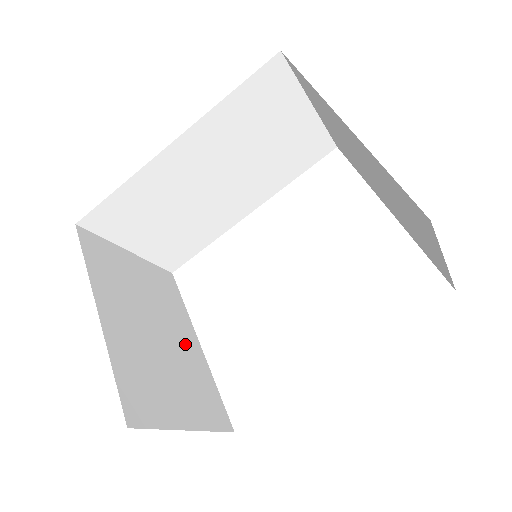
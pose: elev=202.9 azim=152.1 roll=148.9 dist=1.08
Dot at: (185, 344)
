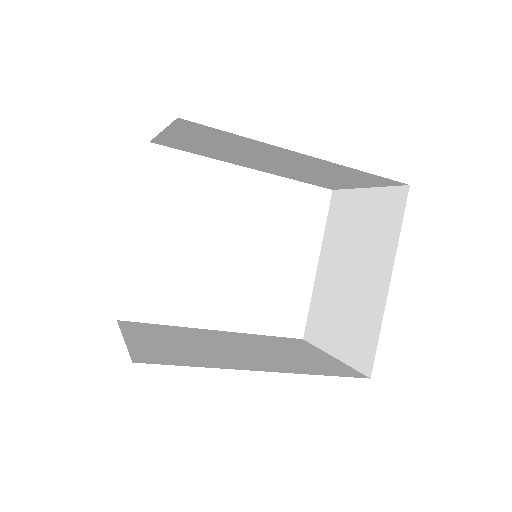
Dot at: occluded
